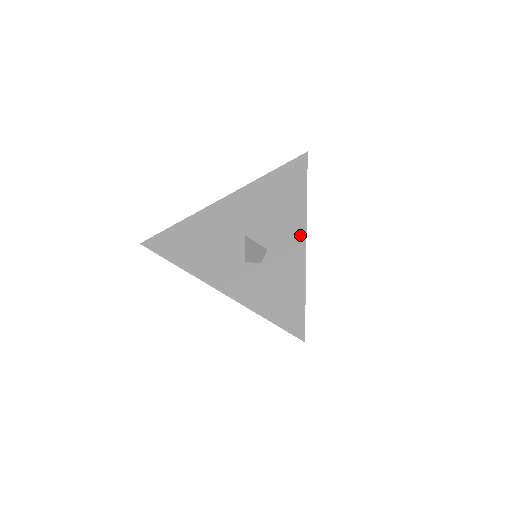
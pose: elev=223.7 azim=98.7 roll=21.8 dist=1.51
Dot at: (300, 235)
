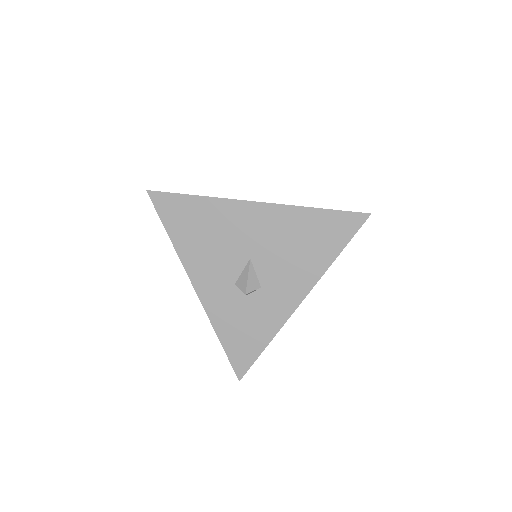
Dot at: (298, 296)
